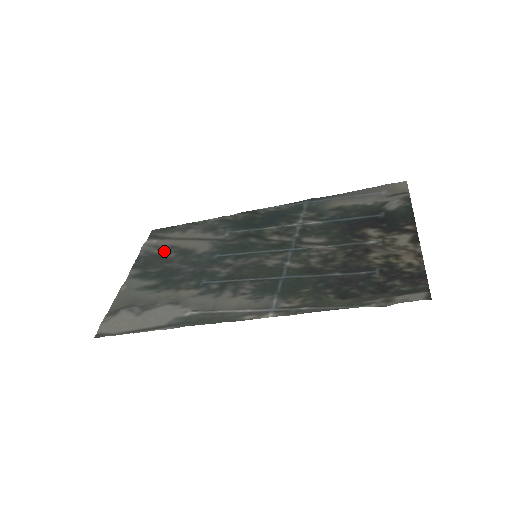
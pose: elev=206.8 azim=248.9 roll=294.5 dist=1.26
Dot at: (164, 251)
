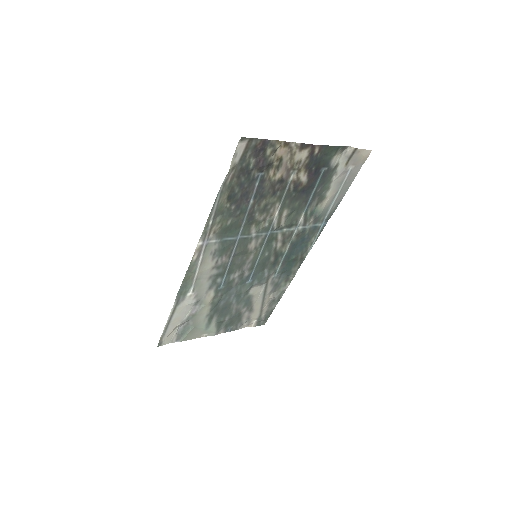
Dot at: (245, 314)
